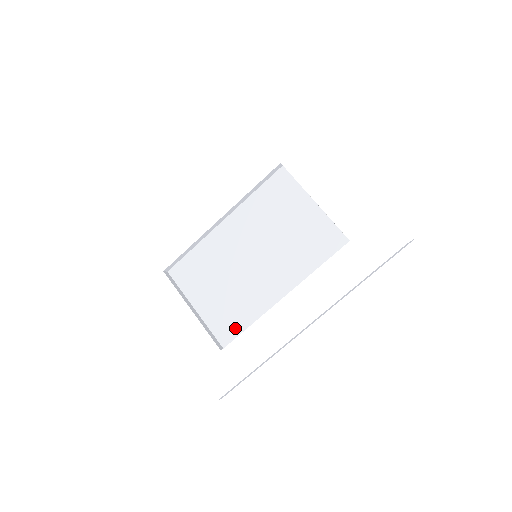
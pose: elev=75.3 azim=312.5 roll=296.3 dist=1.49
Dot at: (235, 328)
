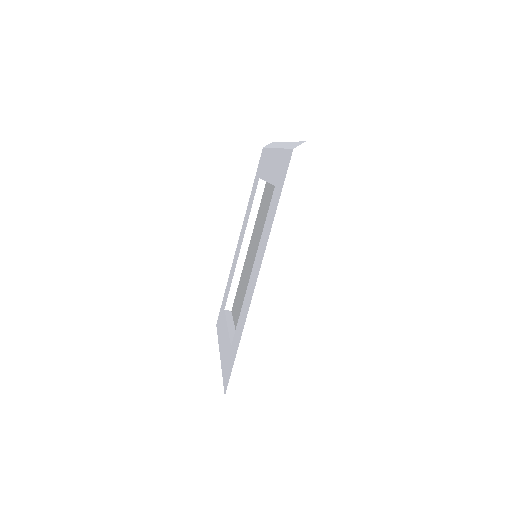
Dot at: occluded
